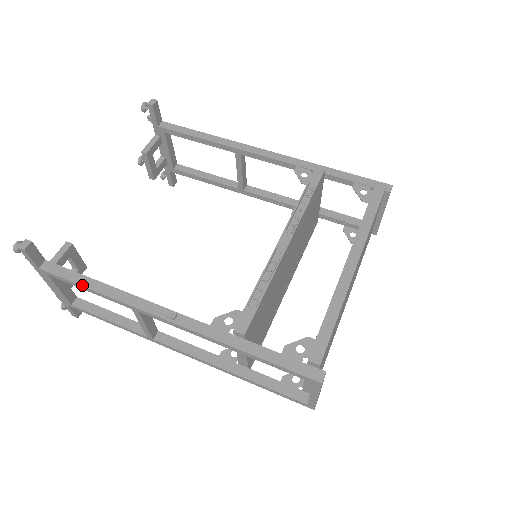
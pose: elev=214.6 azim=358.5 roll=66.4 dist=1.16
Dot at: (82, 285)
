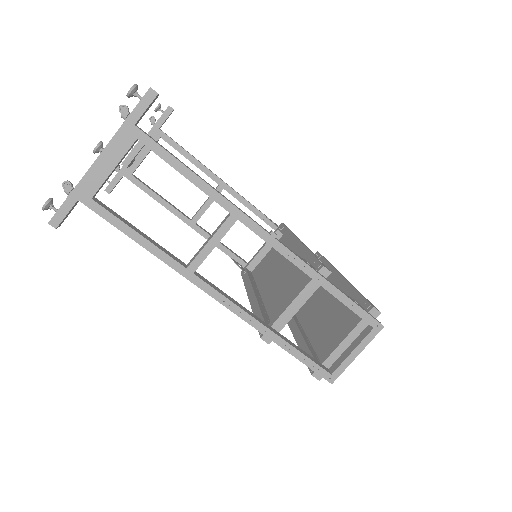
Dot at: occluded
